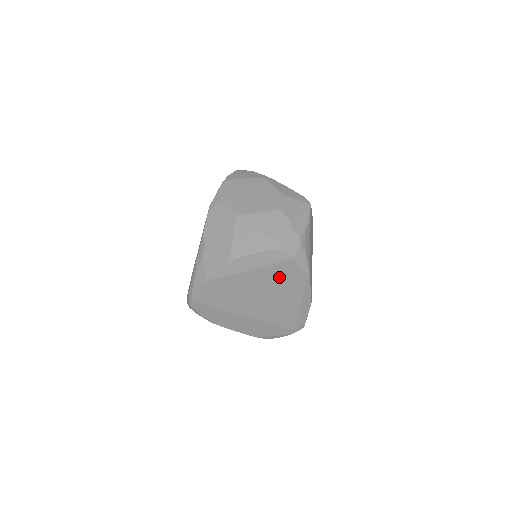
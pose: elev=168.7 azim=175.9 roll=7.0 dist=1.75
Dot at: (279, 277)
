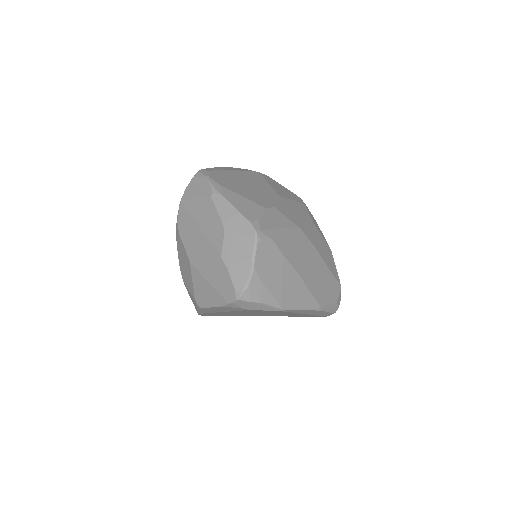
Dot at: (255, 312)
